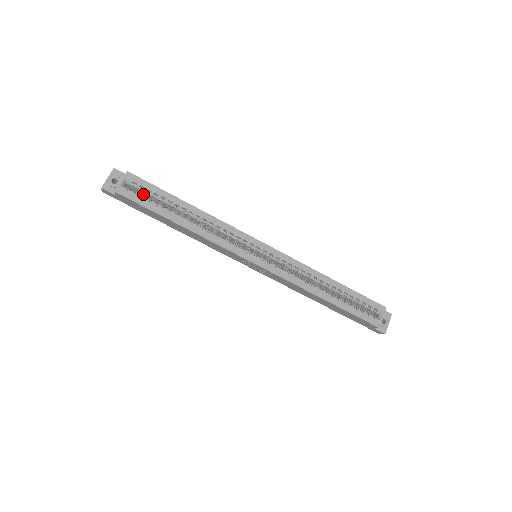
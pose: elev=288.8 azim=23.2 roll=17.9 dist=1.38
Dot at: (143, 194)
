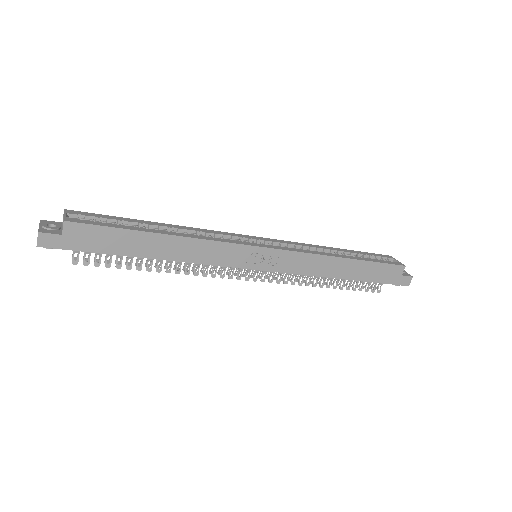
Dot at: occluded
